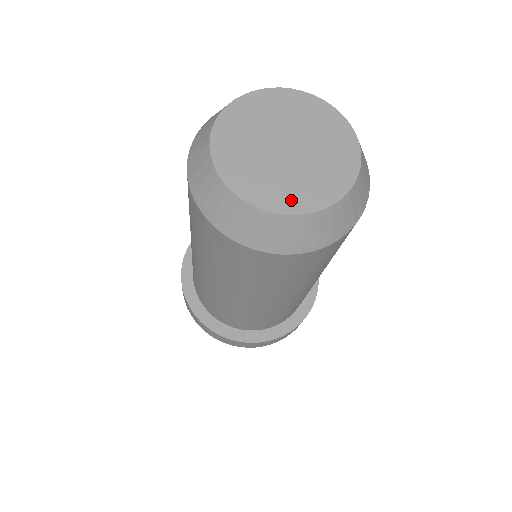
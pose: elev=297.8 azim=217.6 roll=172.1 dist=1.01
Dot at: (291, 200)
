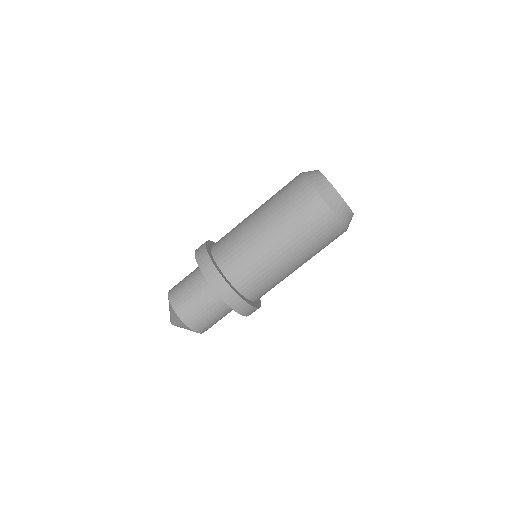
Dot at: occluded
